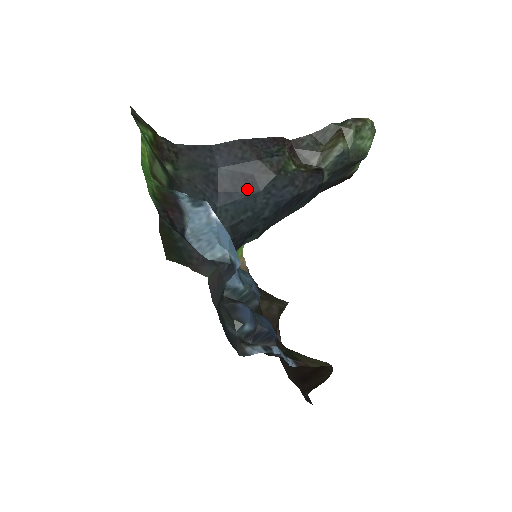
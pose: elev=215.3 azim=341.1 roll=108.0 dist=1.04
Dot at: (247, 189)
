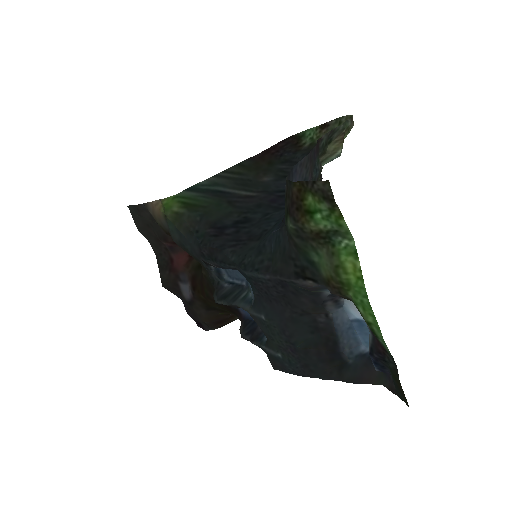
Dot at: occluded
